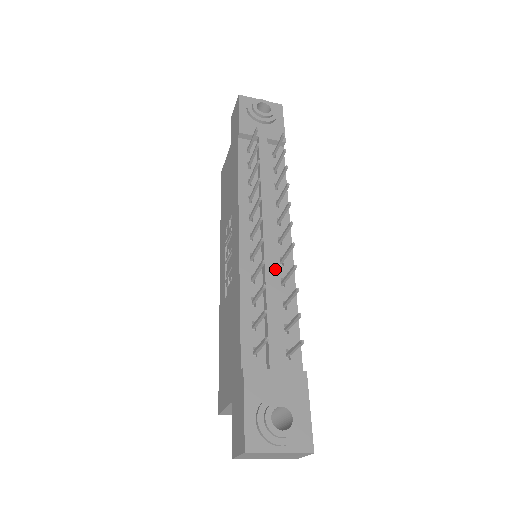
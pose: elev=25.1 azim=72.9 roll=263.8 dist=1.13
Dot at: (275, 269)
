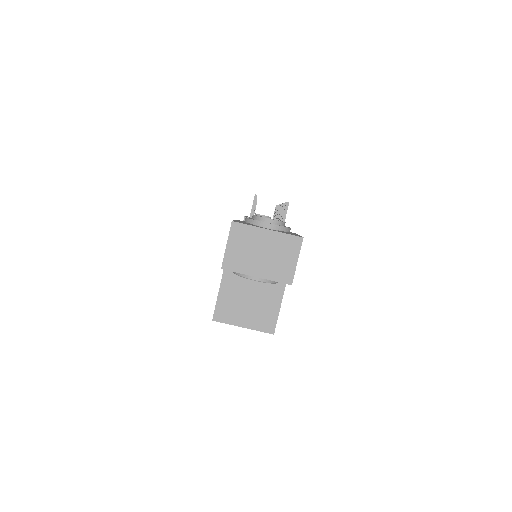
Dot at: occluded
